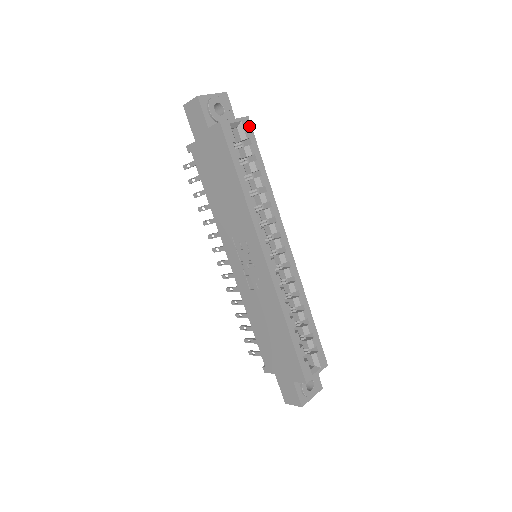
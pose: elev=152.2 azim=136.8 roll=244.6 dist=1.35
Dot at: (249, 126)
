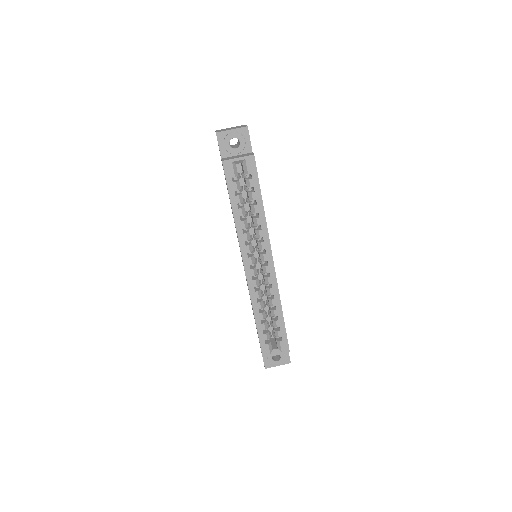
Dot at: (253, 163)
